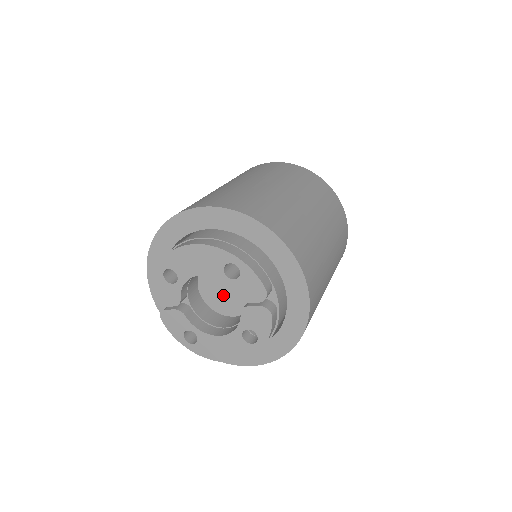
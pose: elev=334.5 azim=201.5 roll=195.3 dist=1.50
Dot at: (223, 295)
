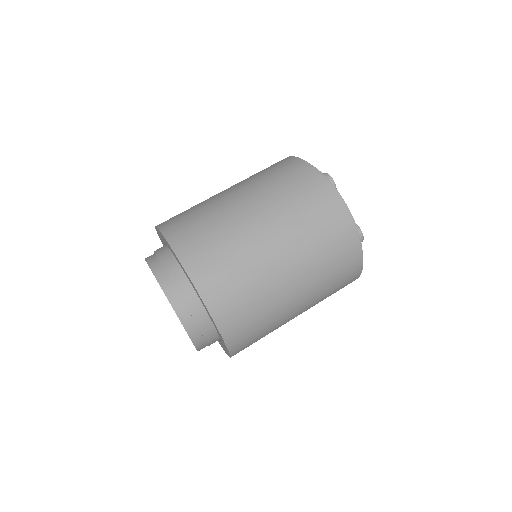
Dot at: occluded
